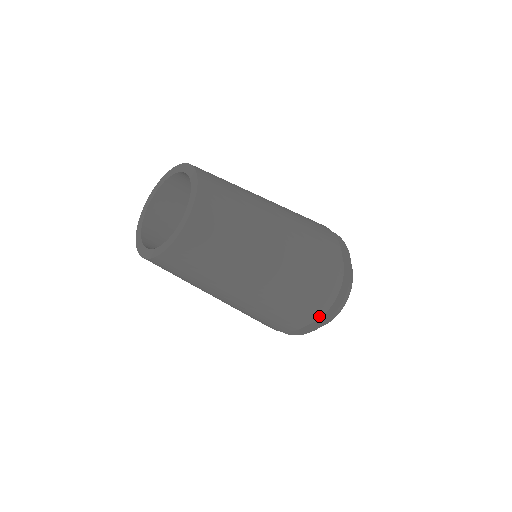
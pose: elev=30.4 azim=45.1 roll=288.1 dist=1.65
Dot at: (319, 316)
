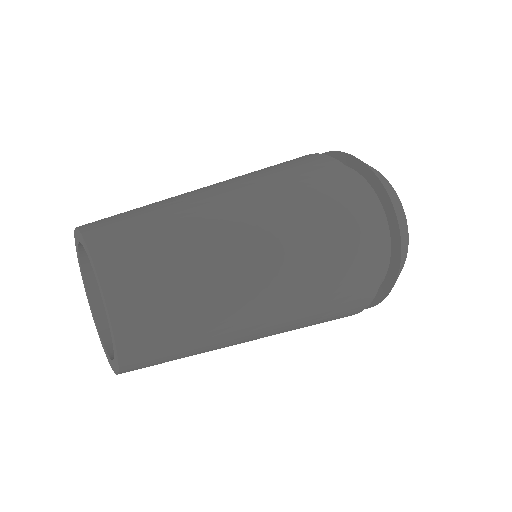
Dot at: (383, 275)
